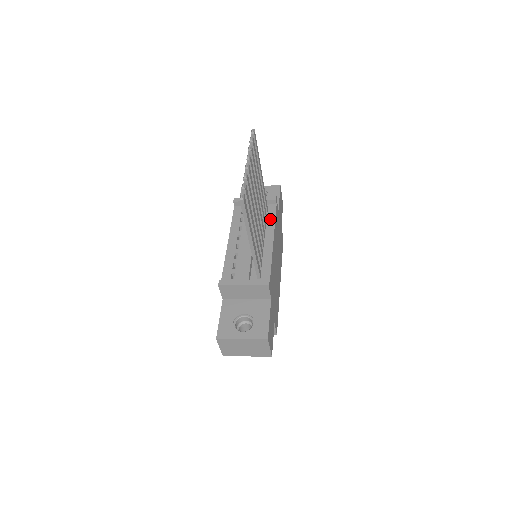
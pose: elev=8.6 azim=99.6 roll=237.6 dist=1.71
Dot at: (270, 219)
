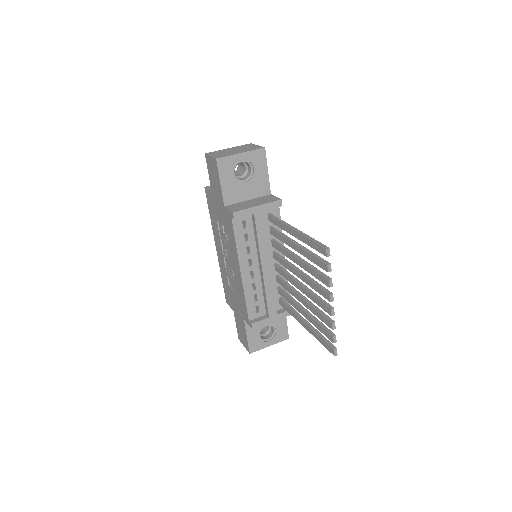
Dot at: occluded
